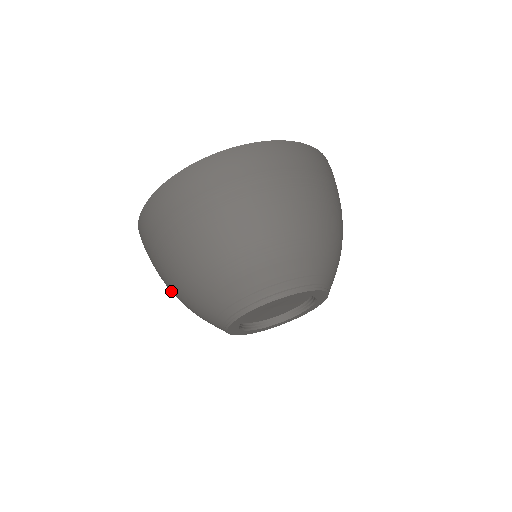
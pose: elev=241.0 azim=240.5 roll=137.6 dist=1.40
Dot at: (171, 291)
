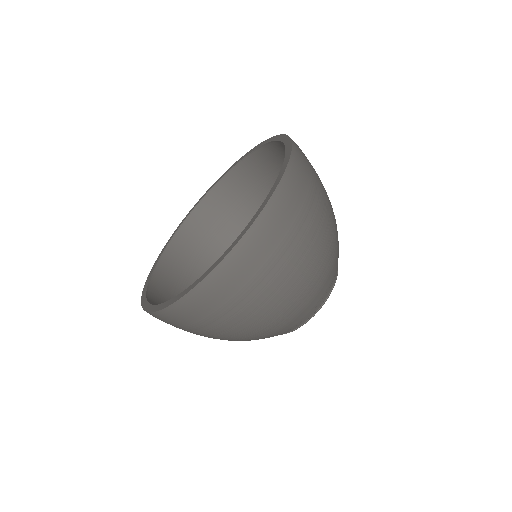
Dot at: occluded
